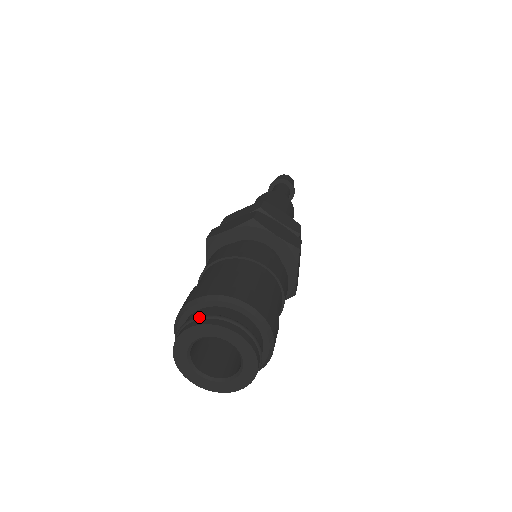
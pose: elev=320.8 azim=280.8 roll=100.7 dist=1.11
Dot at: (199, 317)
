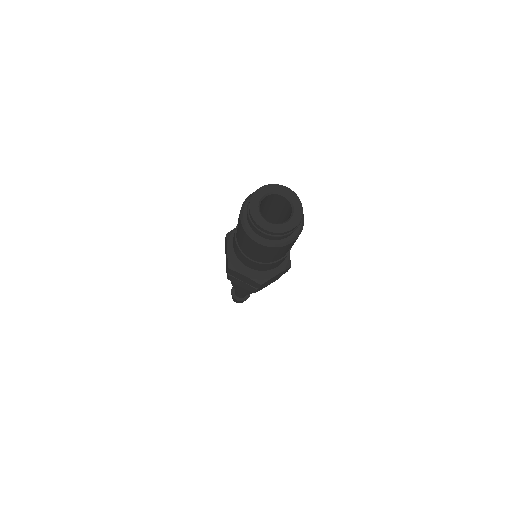
Dot at: occluded
